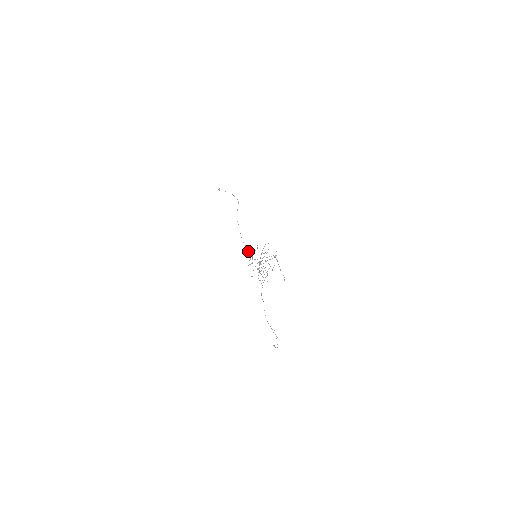
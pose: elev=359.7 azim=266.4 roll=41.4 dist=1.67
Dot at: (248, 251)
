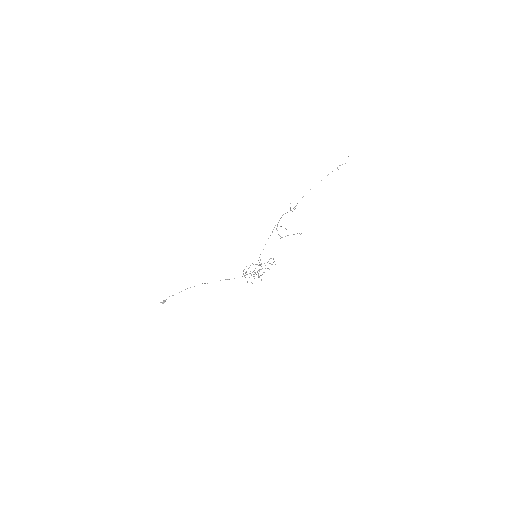
Dot at: occluded
